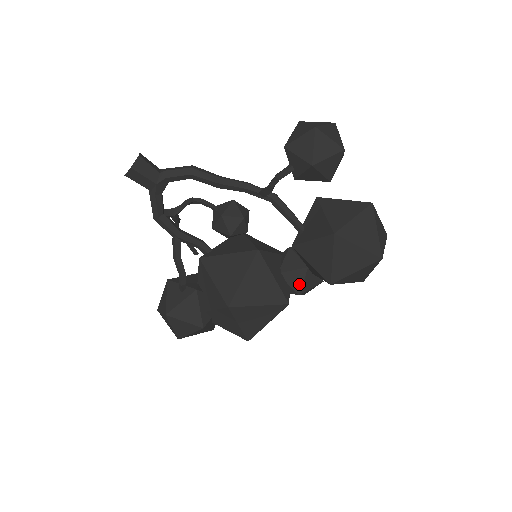
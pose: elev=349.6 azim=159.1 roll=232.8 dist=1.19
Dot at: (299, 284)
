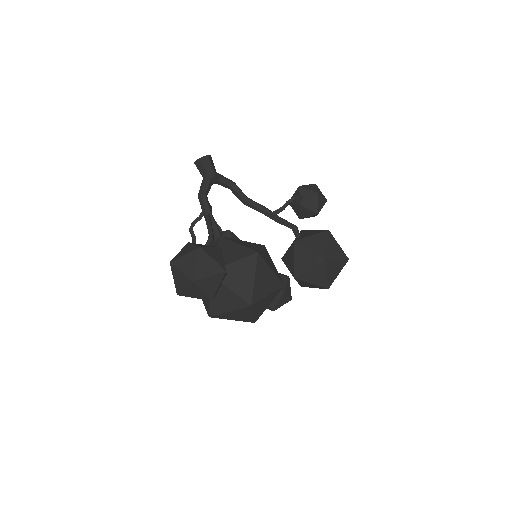
Dot at: occluded
